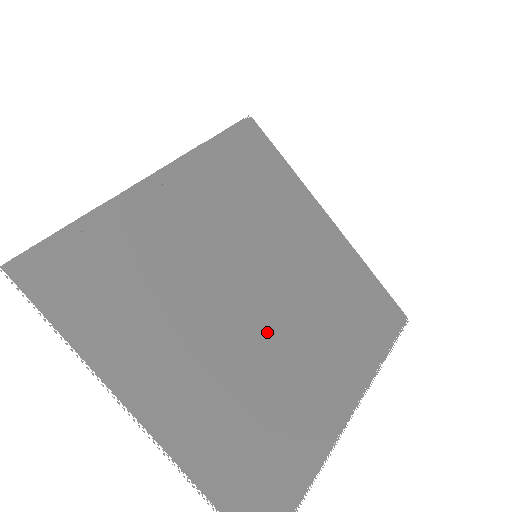
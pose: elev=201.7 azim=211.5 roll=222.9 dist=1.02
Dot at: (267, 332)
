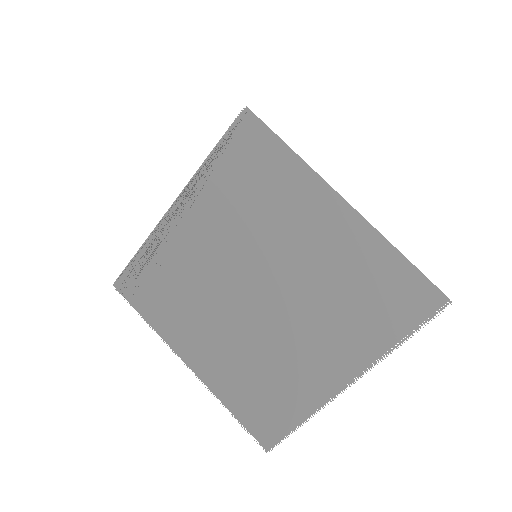
Dot at: occluded
